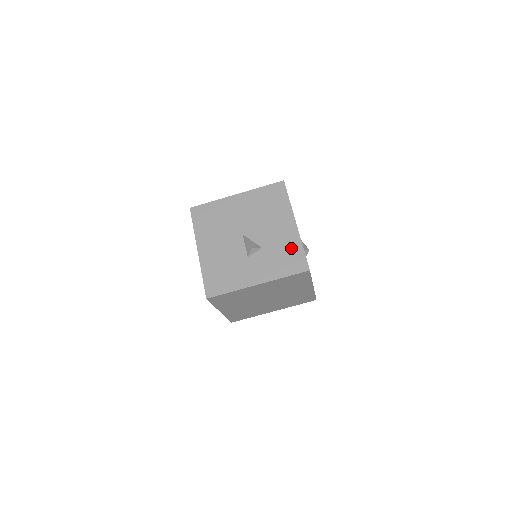
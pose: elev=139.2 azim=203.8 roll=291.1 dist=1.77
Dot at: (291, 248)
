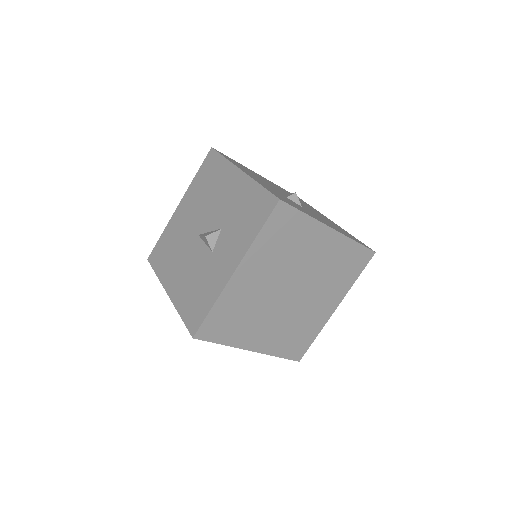
Dot at: (248, 198)
